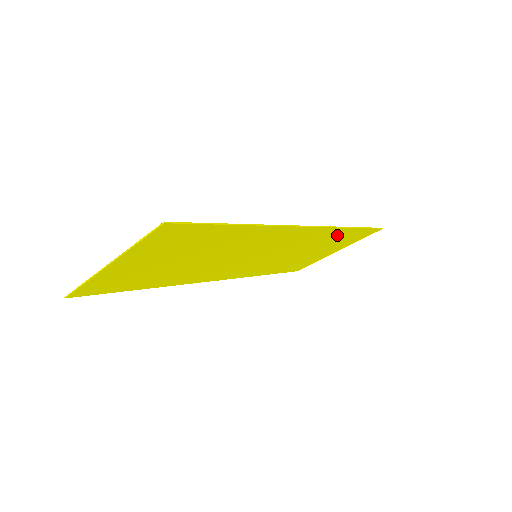
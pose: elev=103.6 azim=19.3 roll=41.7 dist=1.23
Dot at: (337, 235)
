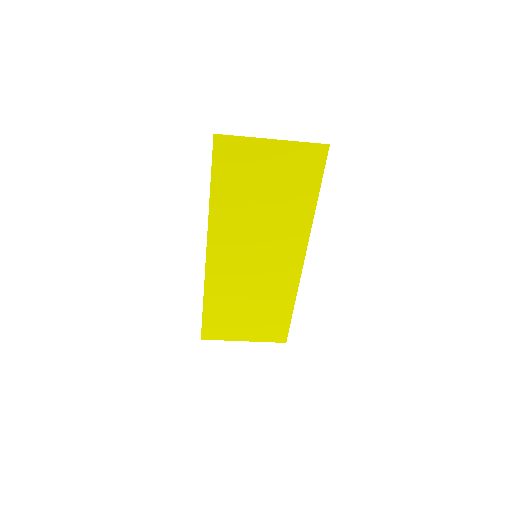
Dot at: (282, 304)
